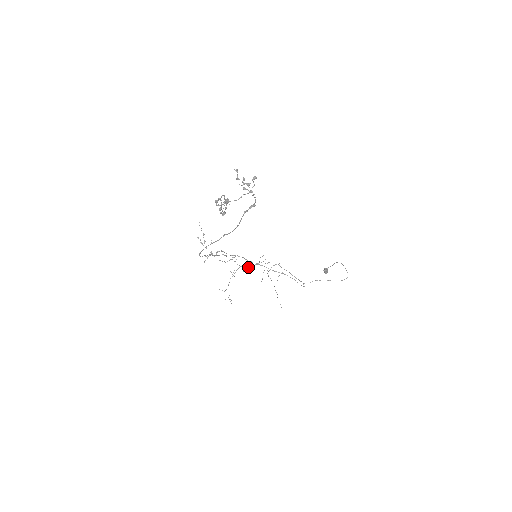
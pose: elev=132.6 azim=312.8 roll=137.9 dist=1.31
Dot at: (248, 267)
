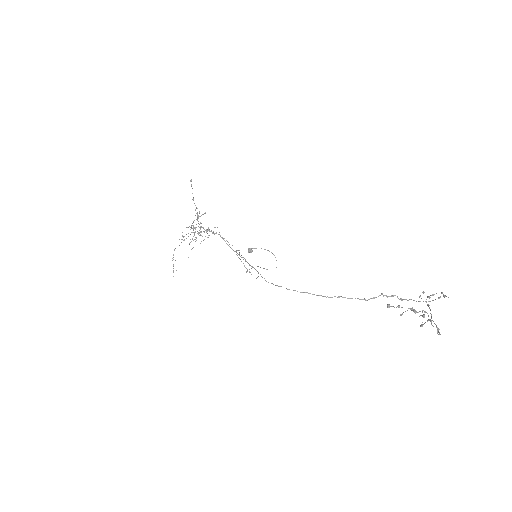
Dot at: (190, 229)
